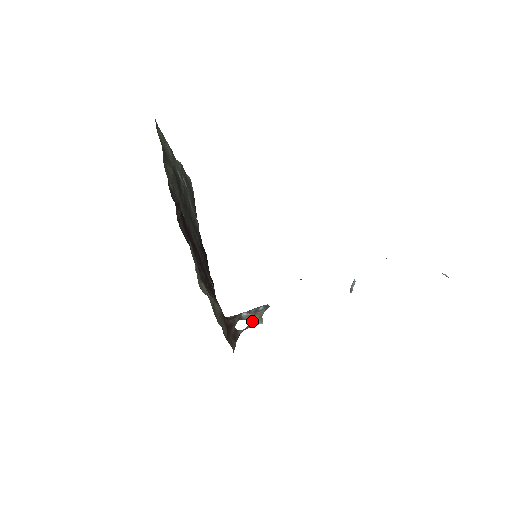
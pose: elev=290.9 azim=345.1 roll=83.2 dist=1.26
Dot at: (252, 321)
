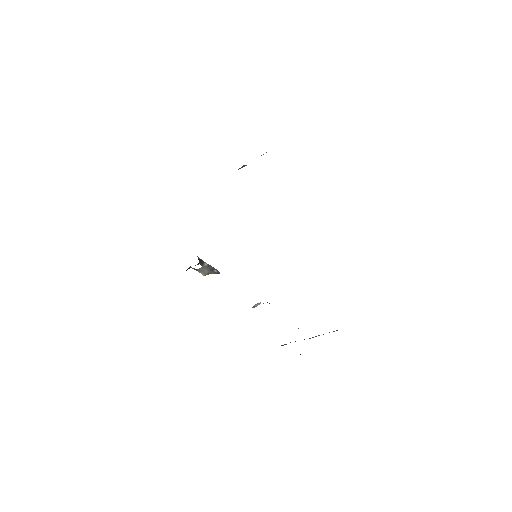
Dot at: (203, 270)
